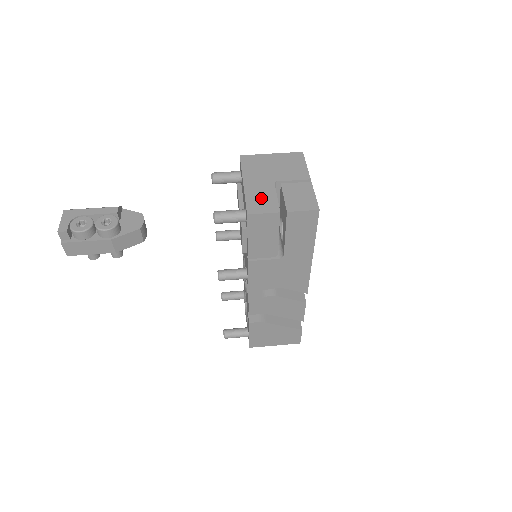
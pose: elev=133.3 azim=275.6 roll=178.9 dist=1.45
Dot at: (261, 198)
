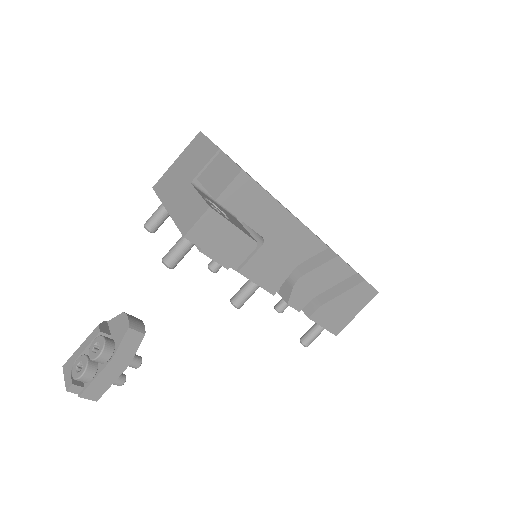
Dot at: (187, 209)
